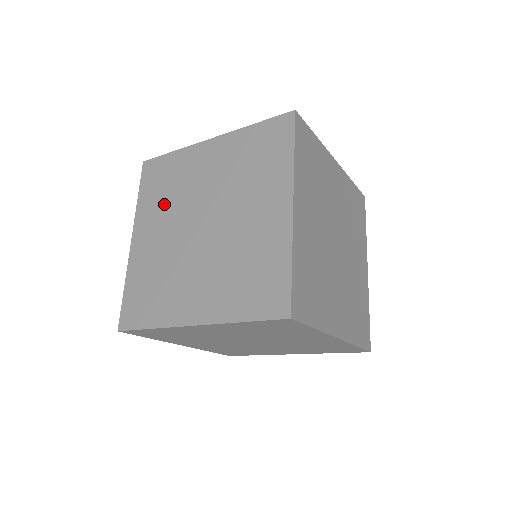
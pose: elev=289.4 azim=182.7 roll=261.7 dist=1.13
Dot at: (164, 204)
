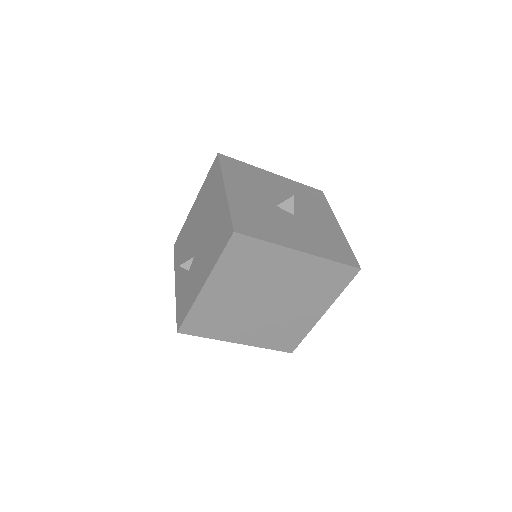
Dot at: (243, 276)
